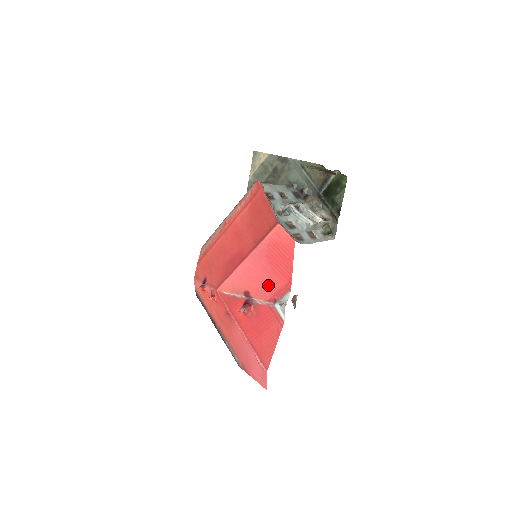
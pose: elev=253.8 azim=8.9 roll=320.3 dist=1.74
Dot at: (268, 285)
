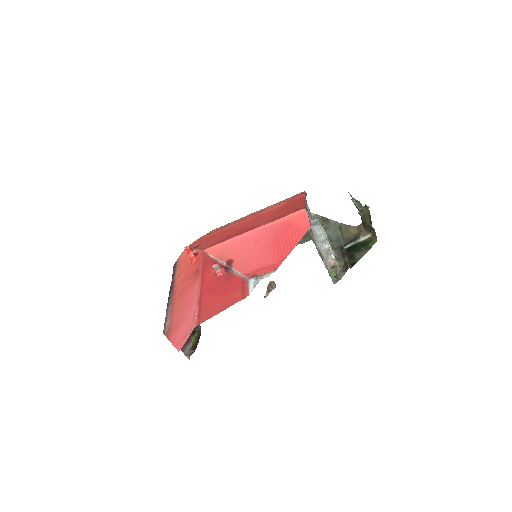
Dot at: (257, 259)
